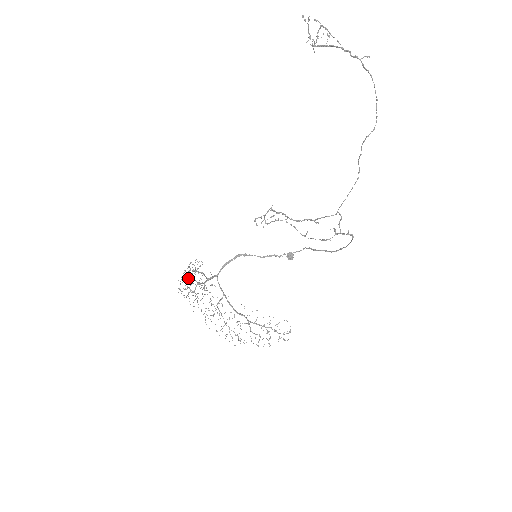
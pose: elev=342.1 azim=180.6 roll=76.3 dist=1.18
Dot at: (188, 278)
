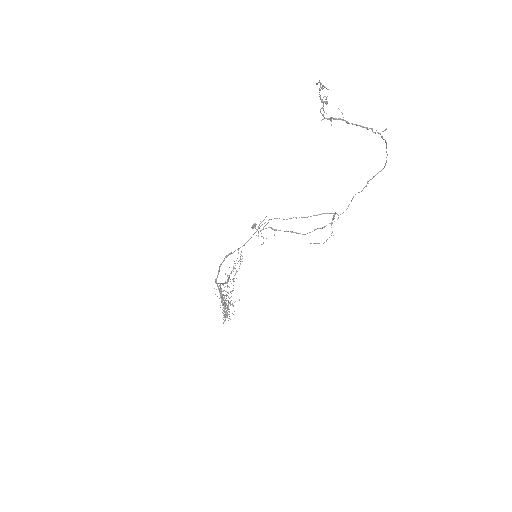
Dot at: occluded
